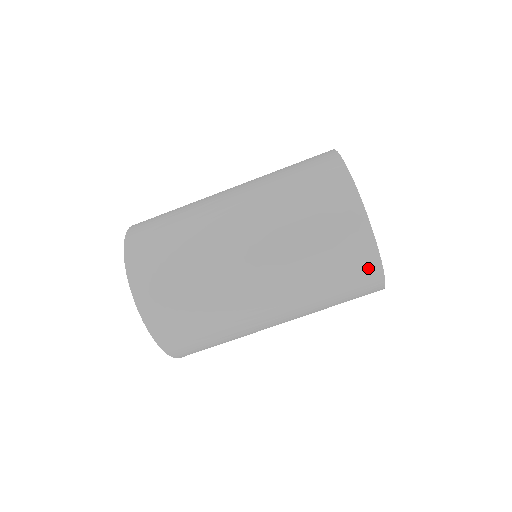
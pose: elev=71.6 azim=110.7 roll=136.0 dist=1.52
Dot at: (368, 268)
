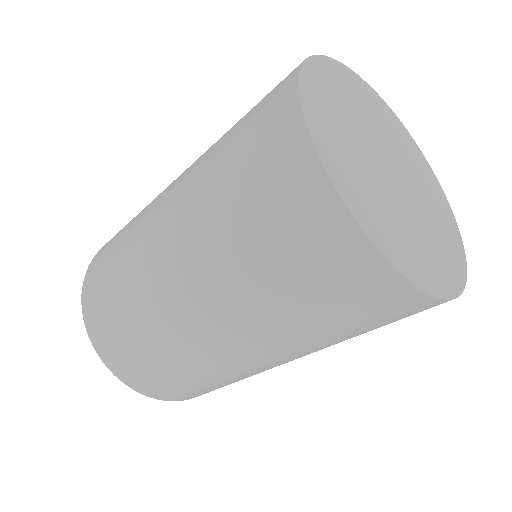
Dot at: (422, 309)
